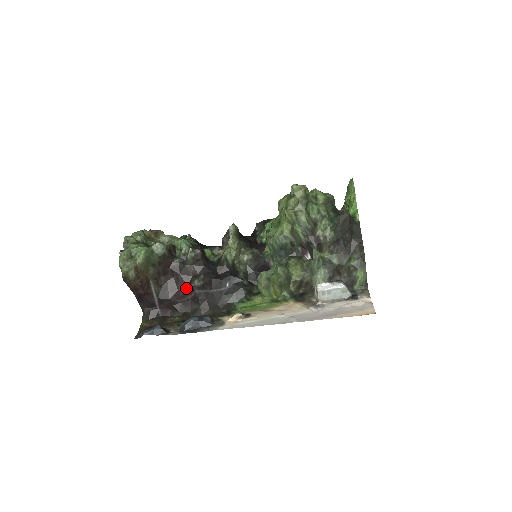
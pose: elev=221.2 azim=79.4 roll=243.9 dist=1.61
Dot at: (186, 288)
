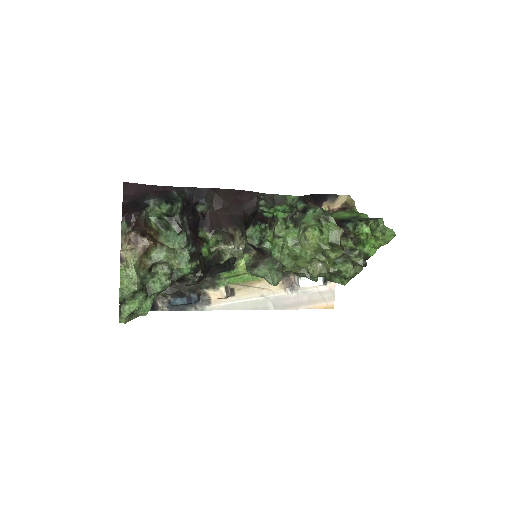
Dot at: occluded
